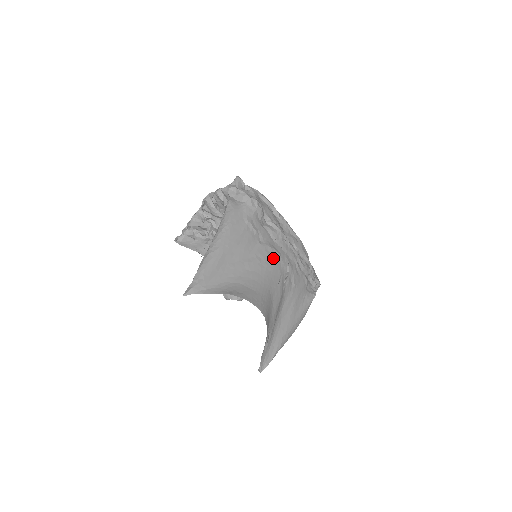
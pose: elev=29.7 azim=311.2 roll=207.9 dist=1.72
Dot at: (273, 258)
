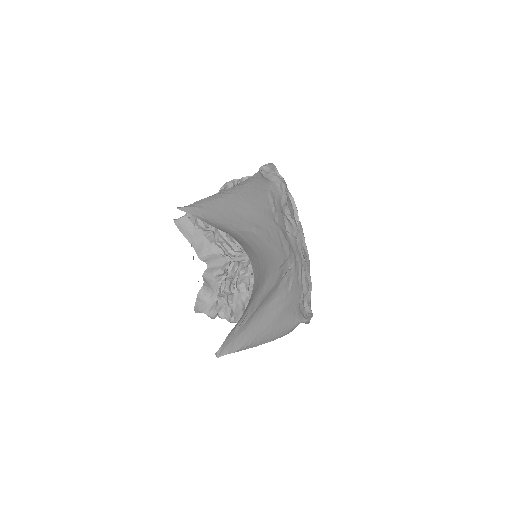
Dot at: (282, 243)
